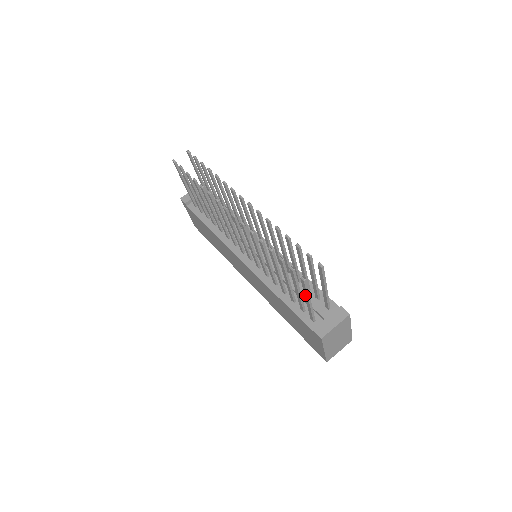
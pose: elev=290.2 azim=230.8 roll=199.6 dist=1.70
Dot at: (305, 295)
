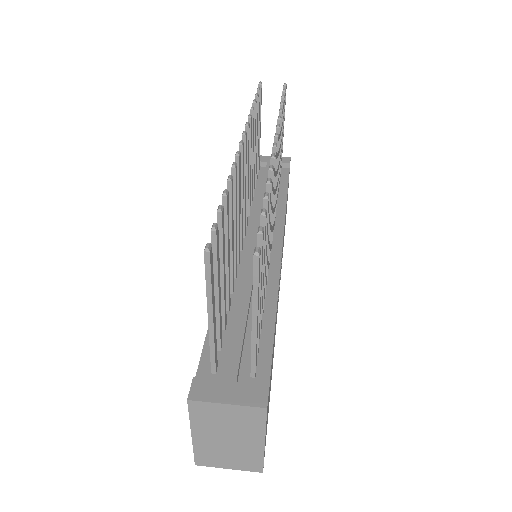
Dot at: (208, 296)
